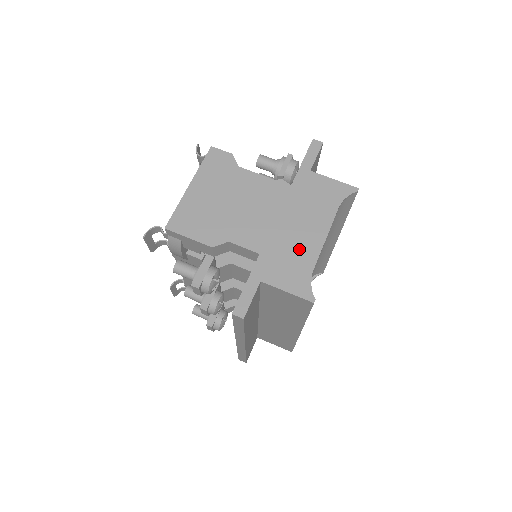
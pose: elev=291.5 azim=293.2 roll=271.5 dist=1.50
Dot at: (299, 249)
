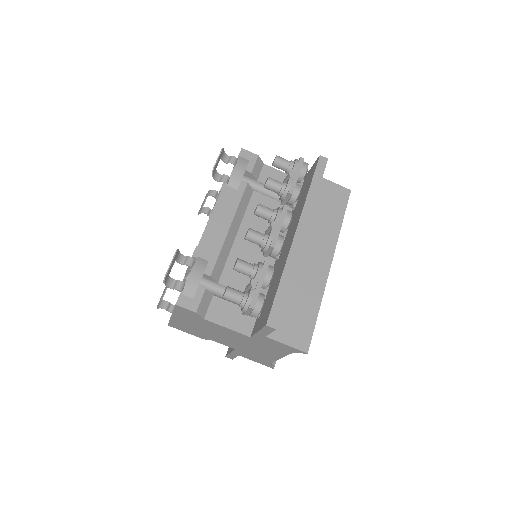
Dot at: (261, 356)
